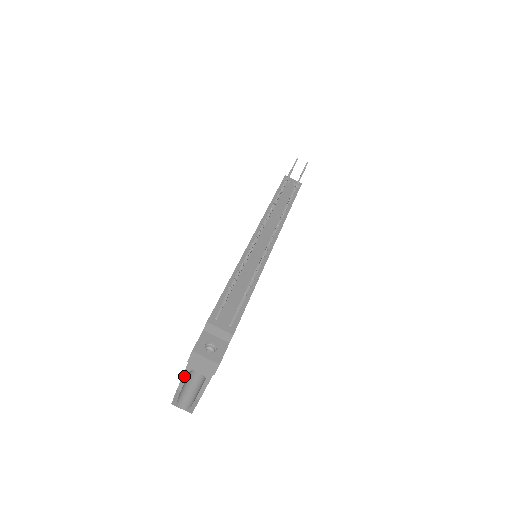
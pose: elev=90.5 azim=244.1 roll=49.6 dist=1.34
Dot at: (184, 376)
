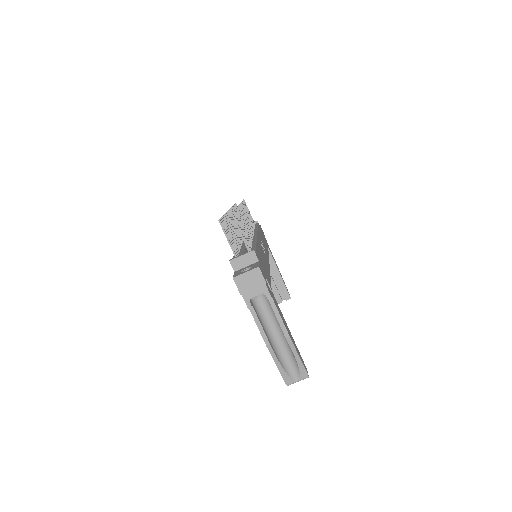
Dot at: (256, 321)
